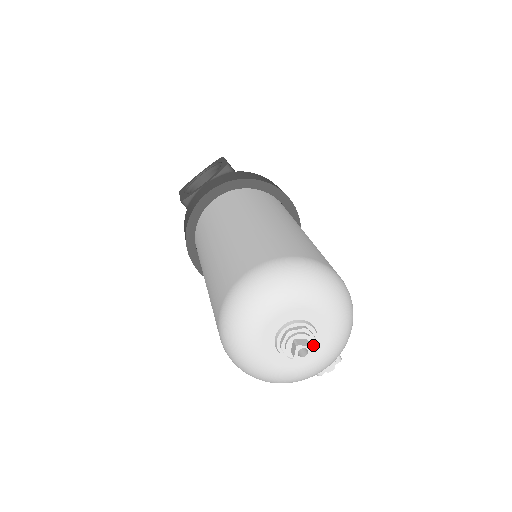
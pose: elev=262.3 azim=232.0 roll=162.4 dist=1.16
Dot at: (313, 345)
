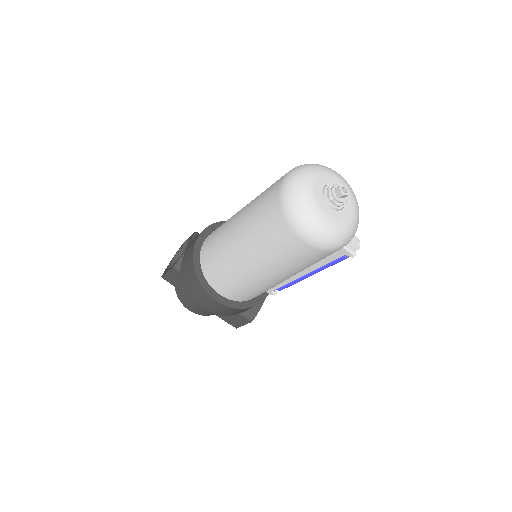
Dot at: occluded
